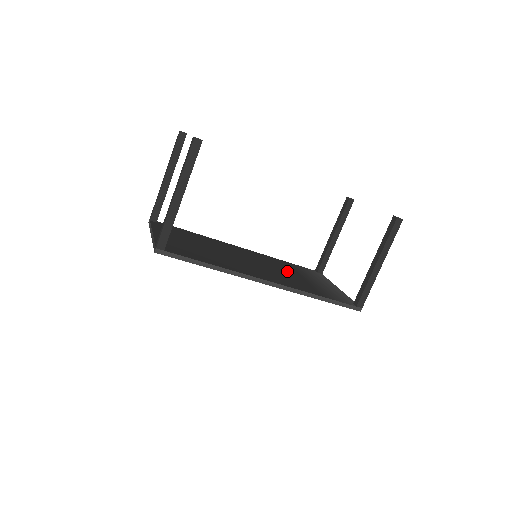
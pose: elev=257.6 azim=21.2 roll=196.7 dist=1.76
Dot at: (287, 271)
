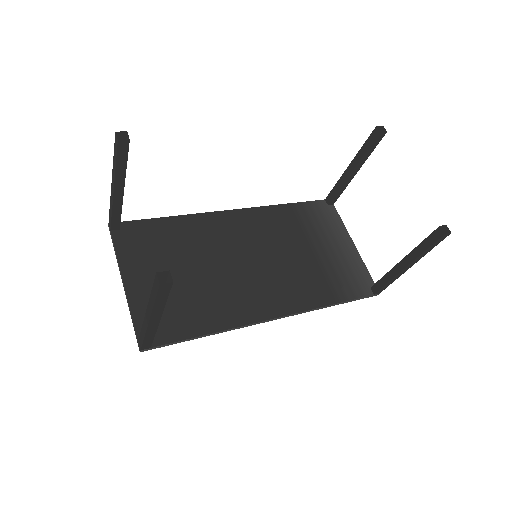
Dot at: (293, 247)
